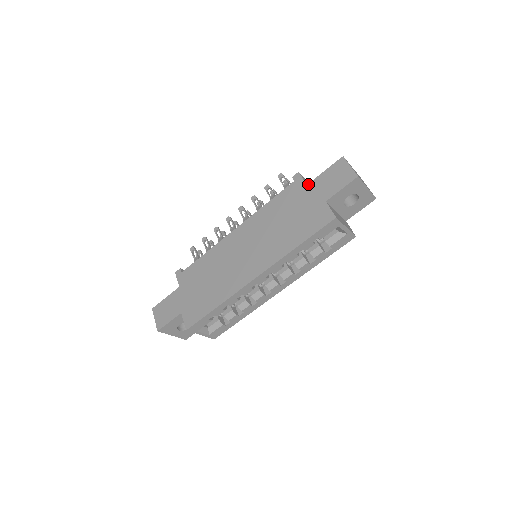
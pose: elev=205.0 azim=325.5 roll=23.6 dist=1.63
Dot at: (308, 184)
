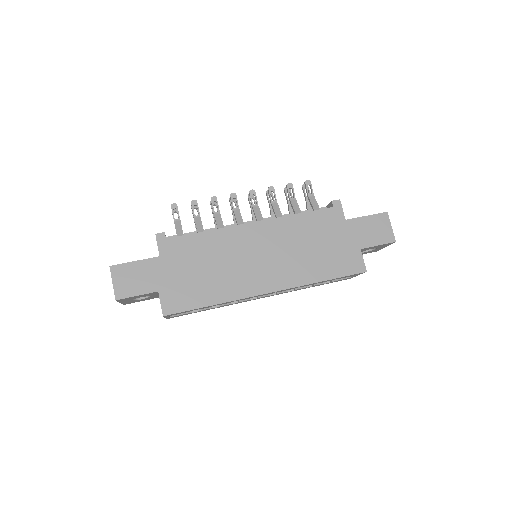
Dot at: (347, 220)
